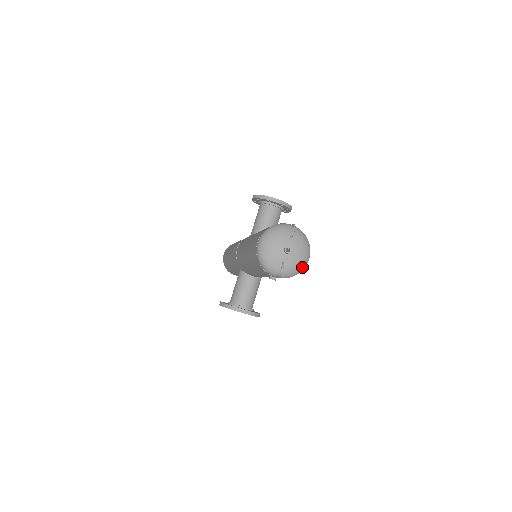
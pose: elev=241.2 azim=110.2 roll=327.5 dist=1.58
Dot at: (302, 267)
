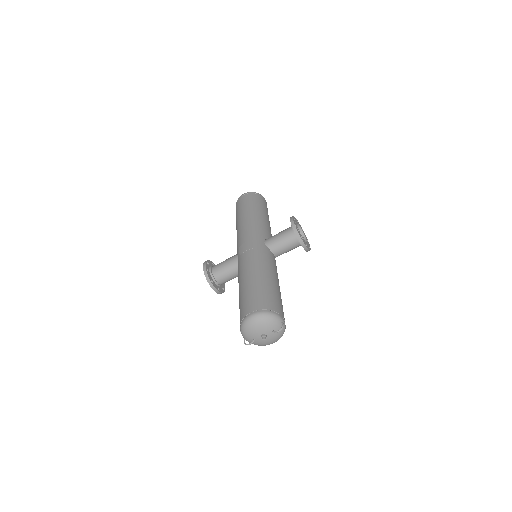
Dot at: (264, 345)
